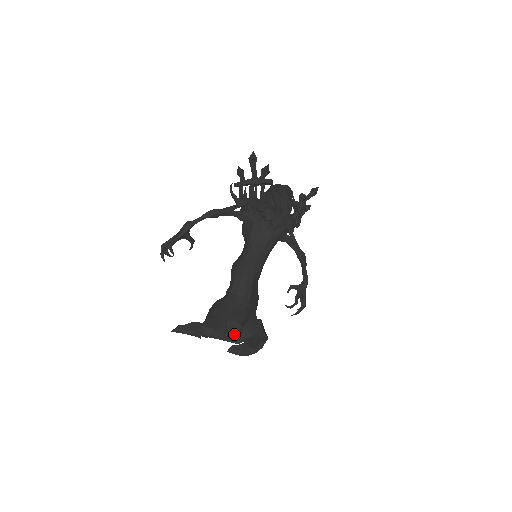
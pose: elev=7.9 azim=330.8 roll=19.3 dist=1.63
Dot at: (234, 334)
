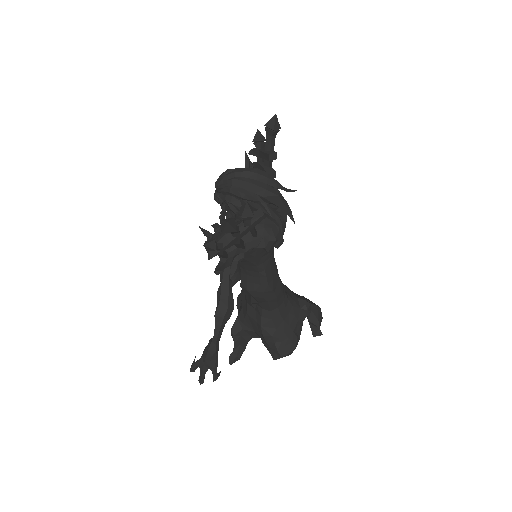
Dot at: occluded
